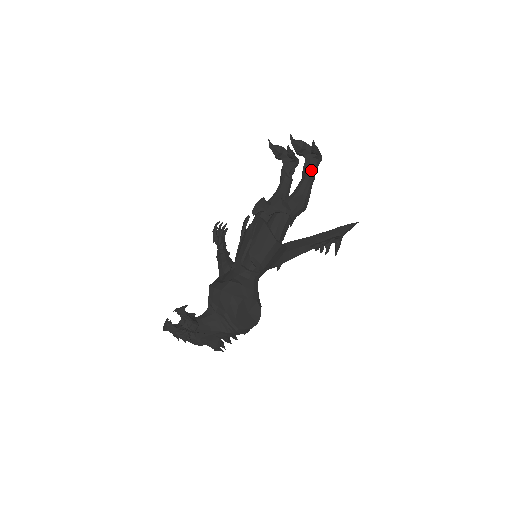
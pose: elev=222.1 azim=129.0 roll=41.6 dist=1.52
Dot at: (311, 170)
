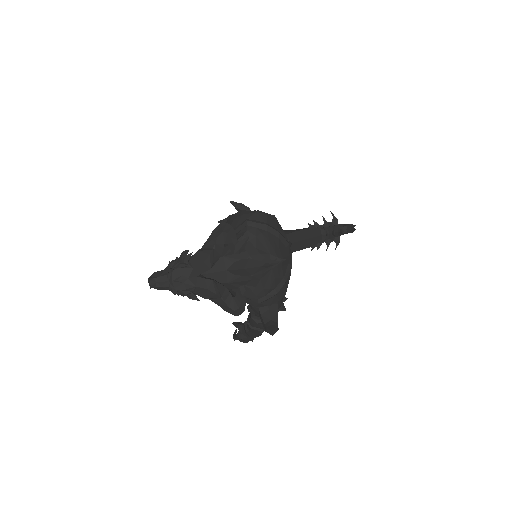
Dot at: occluded
